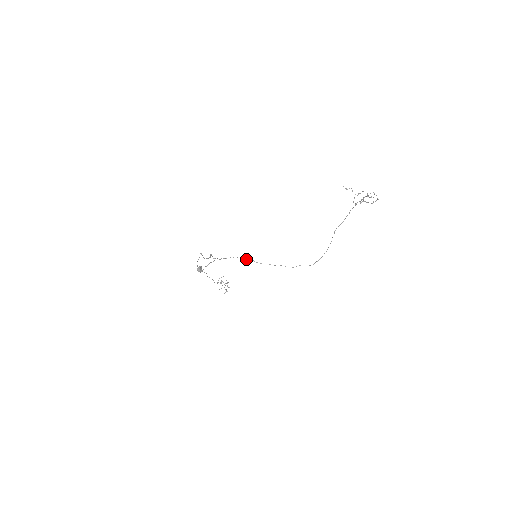
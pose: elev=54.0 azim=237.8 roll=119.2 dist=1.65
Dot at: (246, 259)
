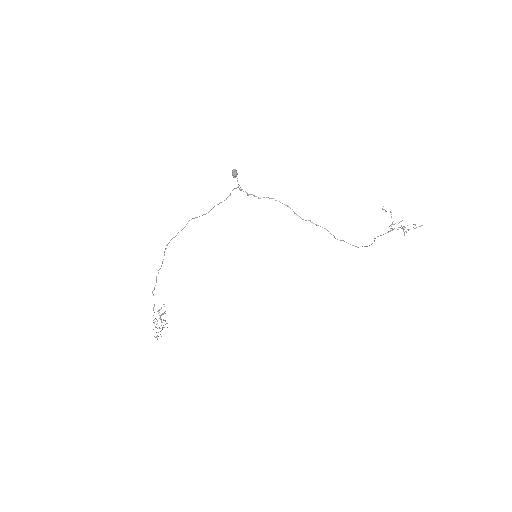
Dot at: (284, 204)
